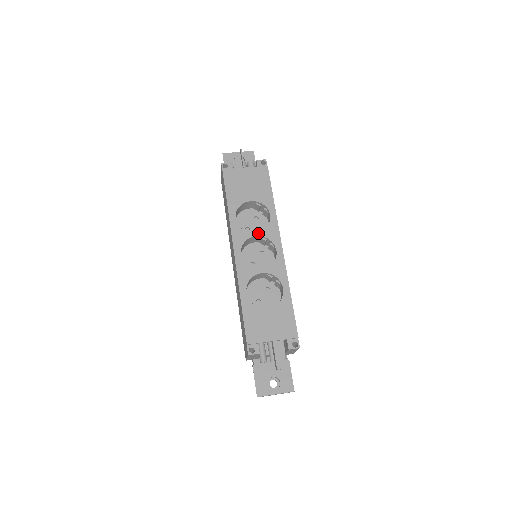
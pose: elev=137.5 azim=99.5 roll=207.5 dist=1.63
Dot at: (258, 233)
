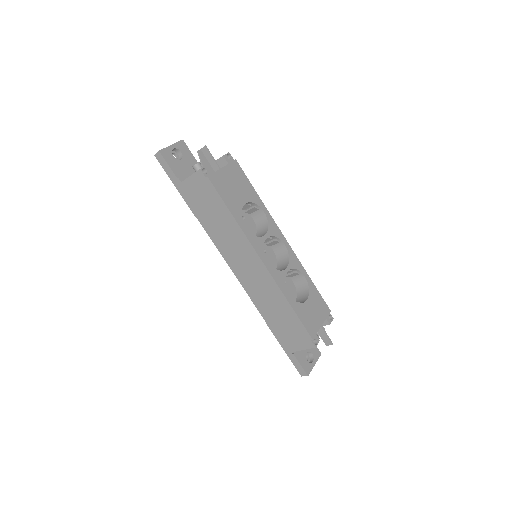
Dot at: (267, 234)
